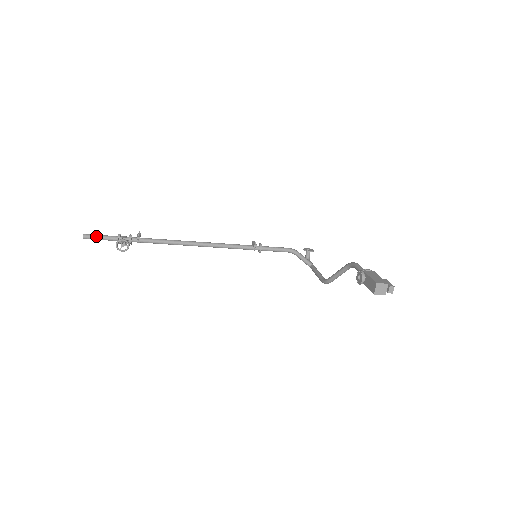
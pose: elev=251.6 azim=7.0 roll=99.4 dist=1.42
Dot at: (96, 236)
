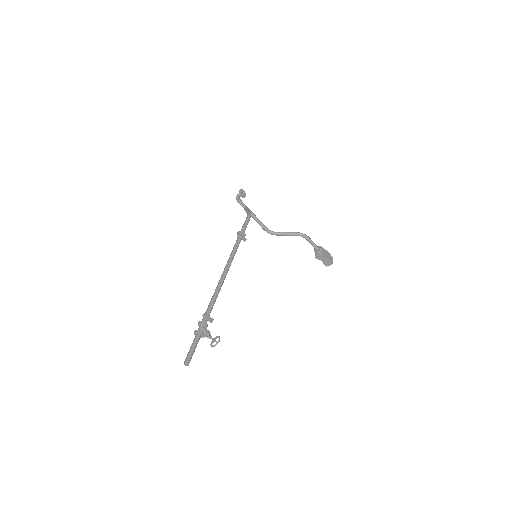
Dot at: occluded
